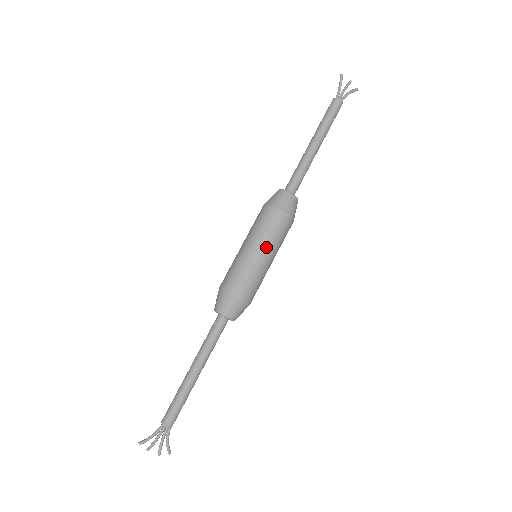
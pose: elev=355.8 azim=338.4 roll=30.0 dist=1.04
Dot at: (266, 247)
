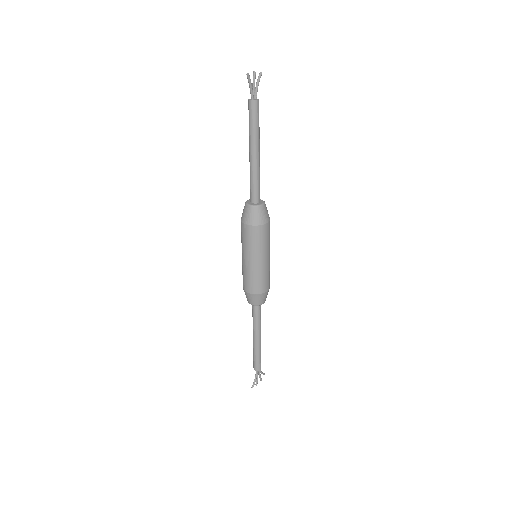
Dot at: (267, 253)
